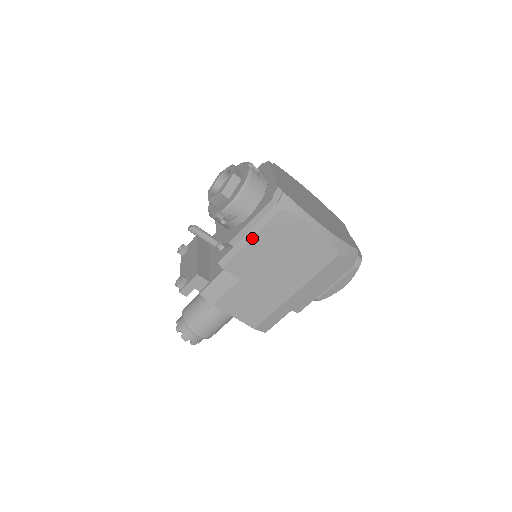
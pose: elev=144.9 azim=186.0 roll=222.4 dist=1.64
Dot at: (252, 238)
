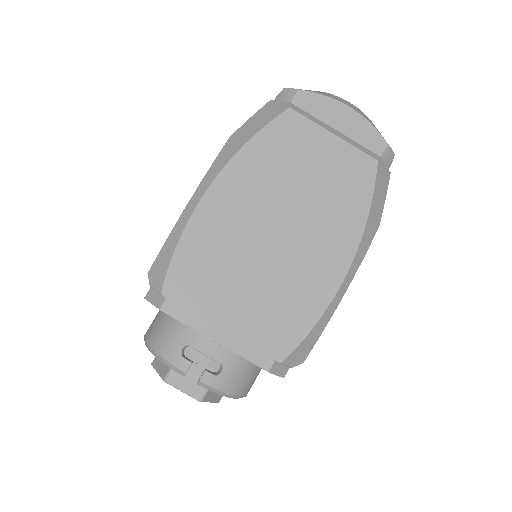
Dot at: occluded
